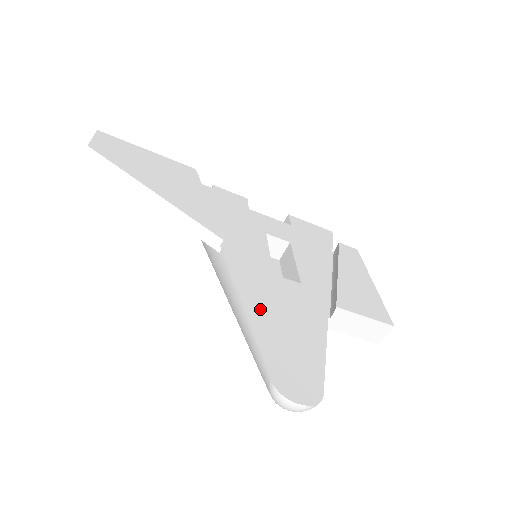
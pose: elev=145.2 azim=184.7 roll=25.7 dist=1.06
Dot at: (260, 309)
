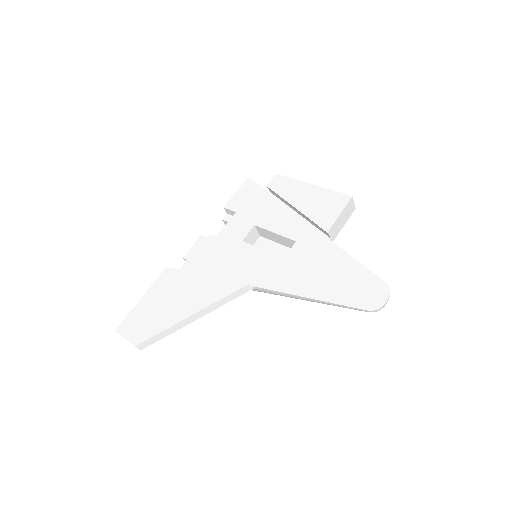
Dot at: (312, 287)
